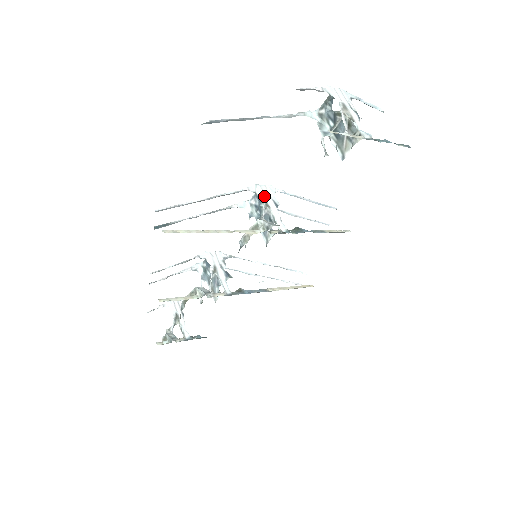
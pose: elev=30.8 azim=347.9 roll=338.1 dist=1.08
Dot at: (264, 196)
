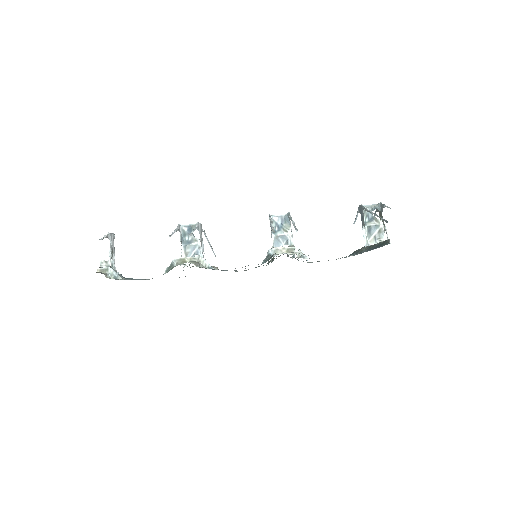
Dot at: occluded
